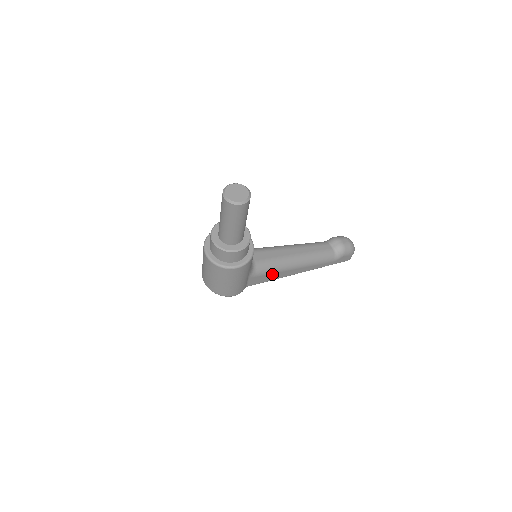
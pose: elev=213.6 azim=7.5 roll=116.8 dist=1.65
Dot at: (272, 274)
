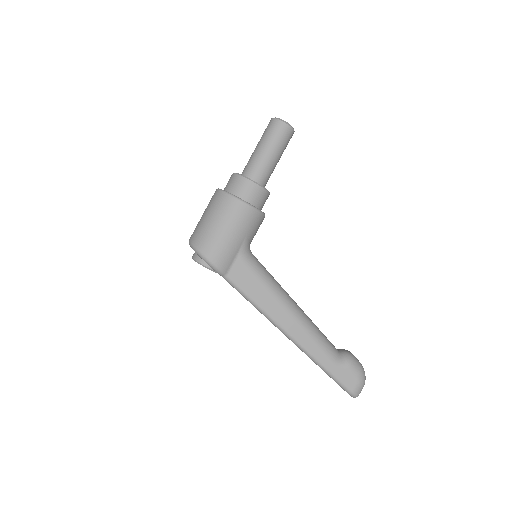
Dot at: (261, 287)
